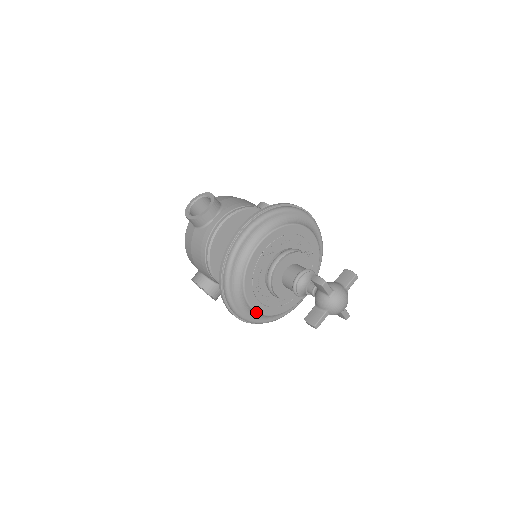
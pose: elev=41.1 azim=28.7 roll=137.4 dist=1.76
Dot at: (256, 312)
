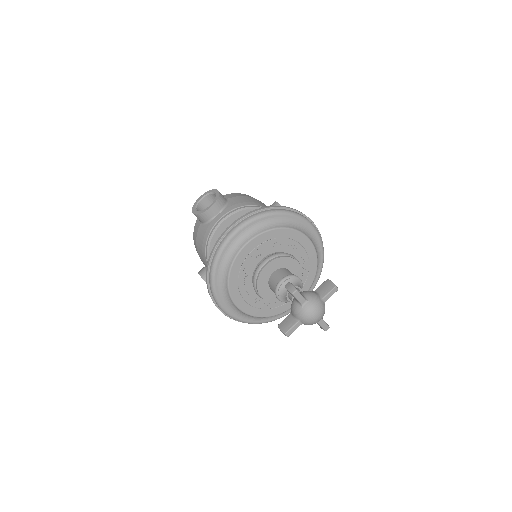
Dot at: (243, 312)
